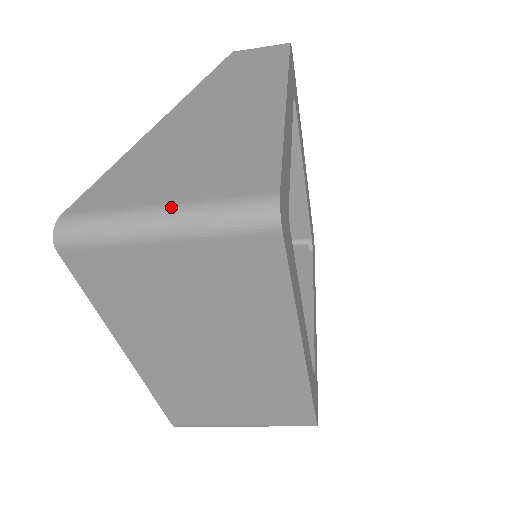
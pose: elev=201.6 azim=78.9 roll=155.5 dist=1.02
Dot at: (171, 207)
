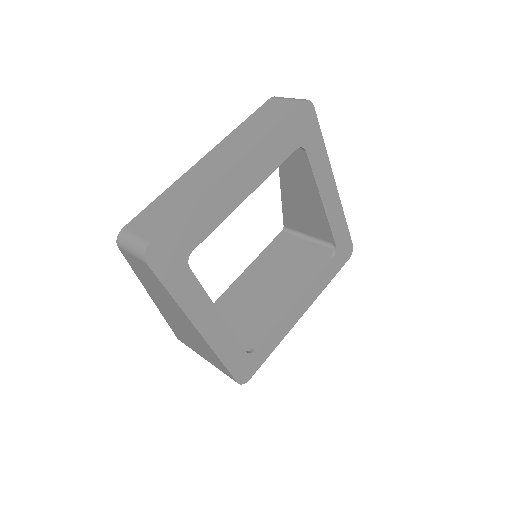
Dot at: occluded
